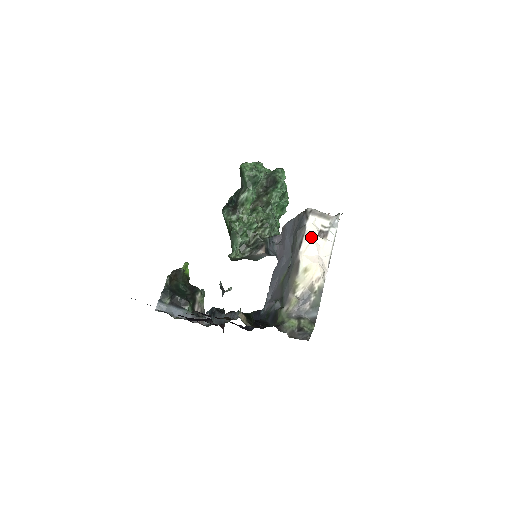
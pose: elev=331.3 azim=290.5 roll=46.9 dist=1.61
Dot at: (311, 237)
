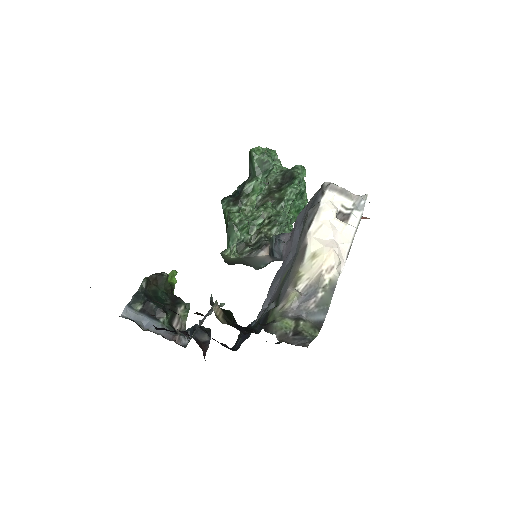
Dot at: (326, 216)
